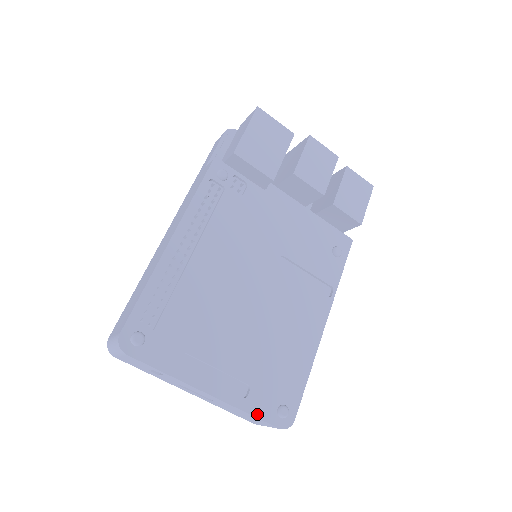
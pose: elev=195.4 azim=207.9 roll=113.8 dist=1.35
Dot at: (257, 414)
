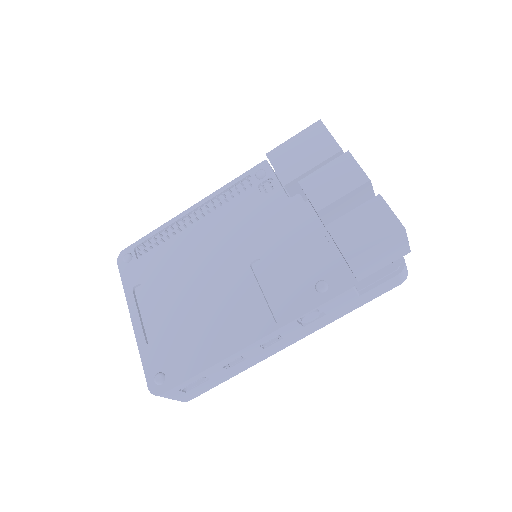
Dot at: (144, 362)
